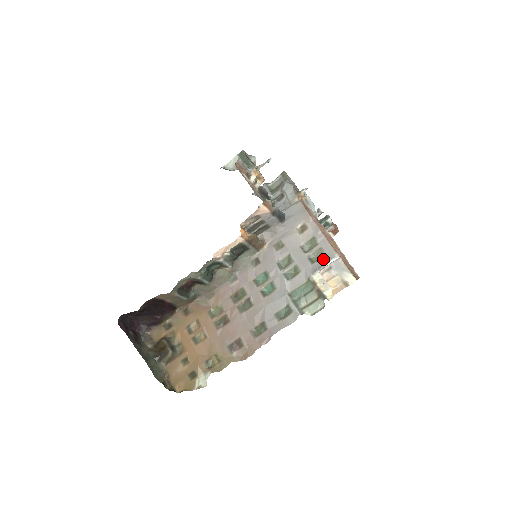
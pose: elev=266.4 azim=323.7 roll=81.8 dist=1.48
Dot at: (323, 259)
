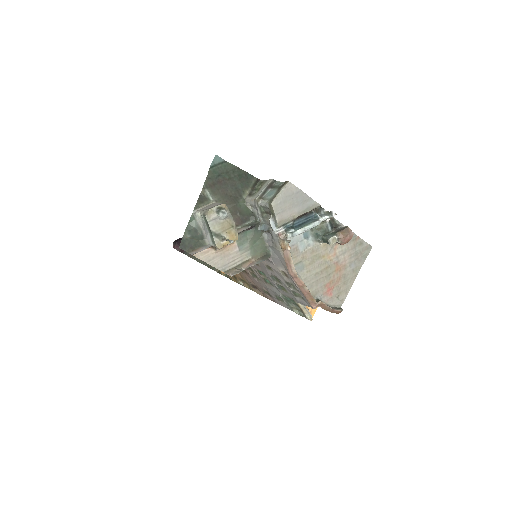
Dot at: (303, 301)
